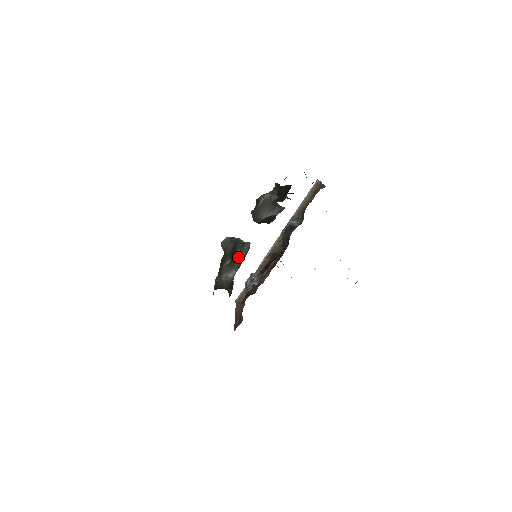
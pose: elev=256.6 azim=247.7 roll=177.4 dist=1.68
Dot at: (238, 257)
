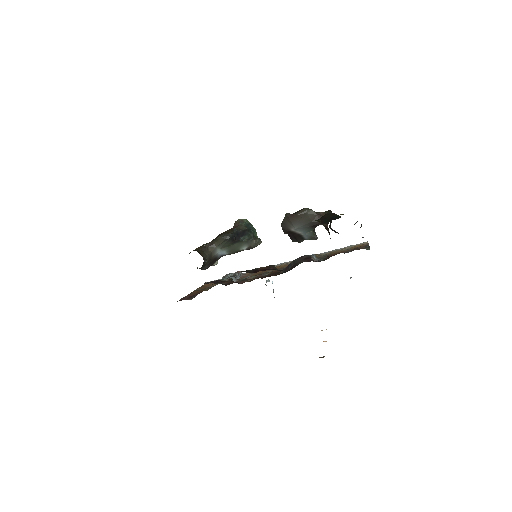
Dot at: (240, 243)
